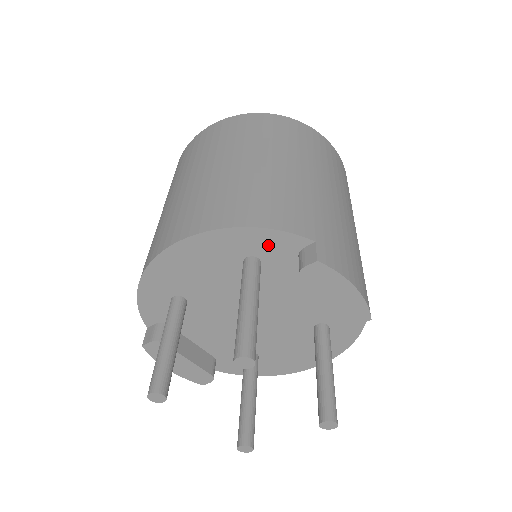
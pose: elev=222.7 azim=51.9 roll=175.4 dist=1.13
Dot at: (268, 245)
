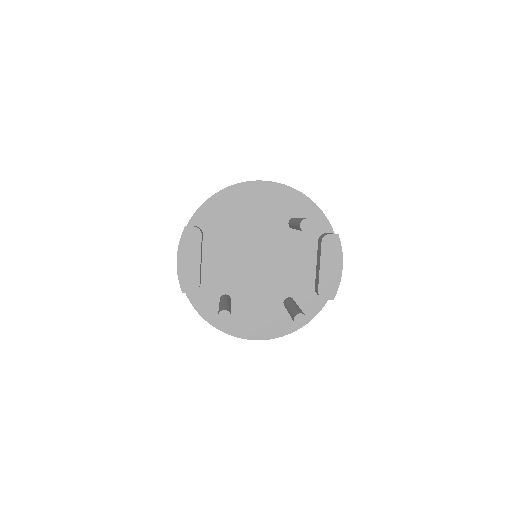
Dot at: (311, 218)
